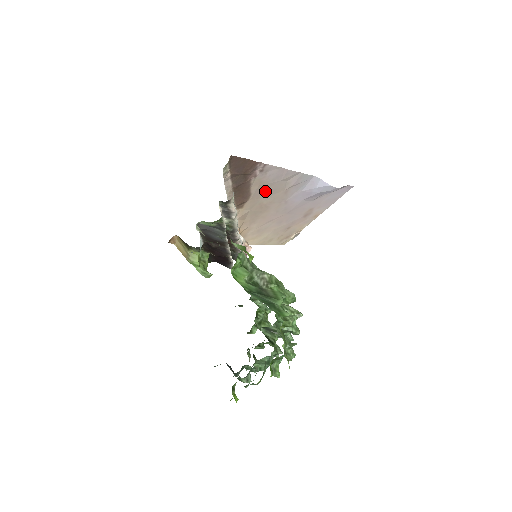
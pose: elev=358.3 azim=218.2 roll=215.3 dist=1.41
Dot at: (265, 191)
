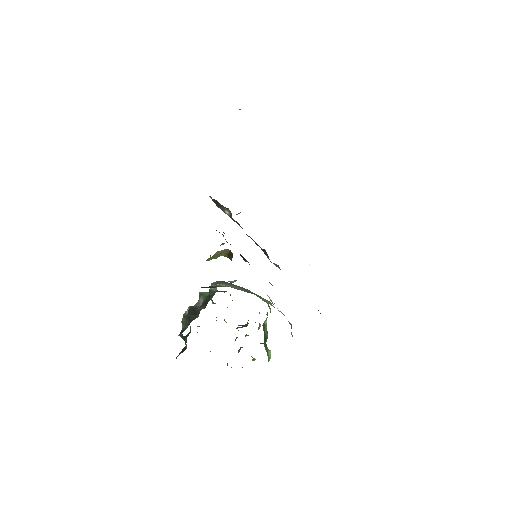
Dot at: occluded
